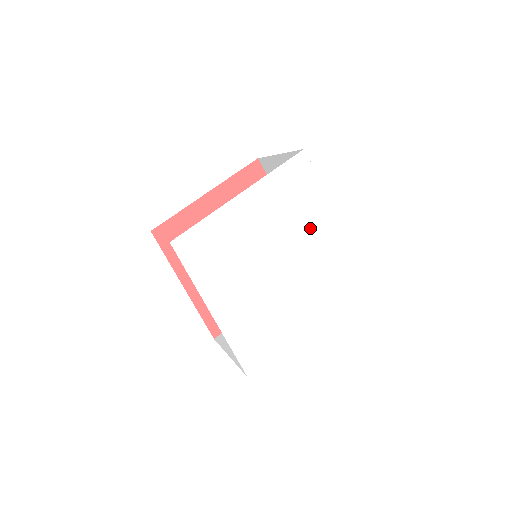
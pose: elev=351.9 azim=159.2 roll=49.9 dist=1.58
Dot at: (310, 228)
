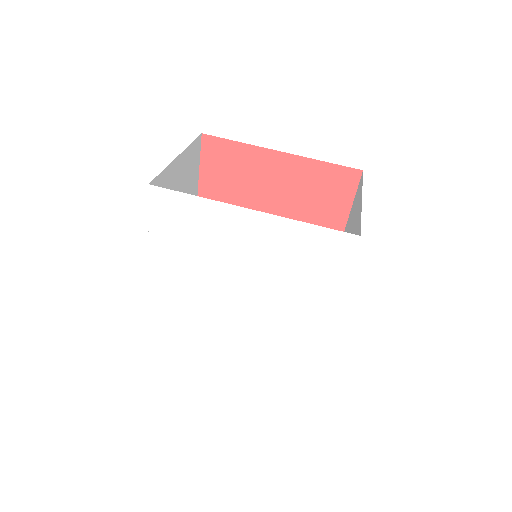
Dot at: (234, 245)
